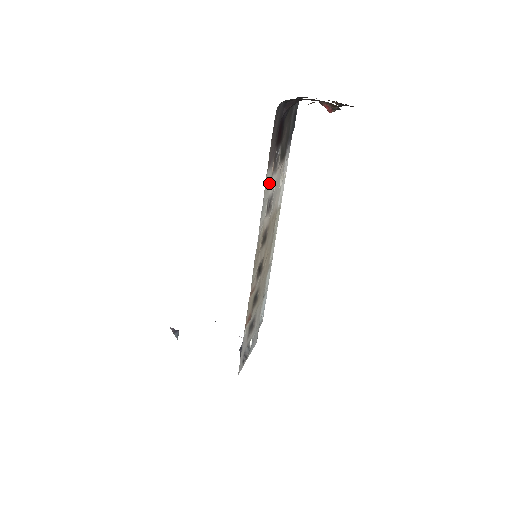
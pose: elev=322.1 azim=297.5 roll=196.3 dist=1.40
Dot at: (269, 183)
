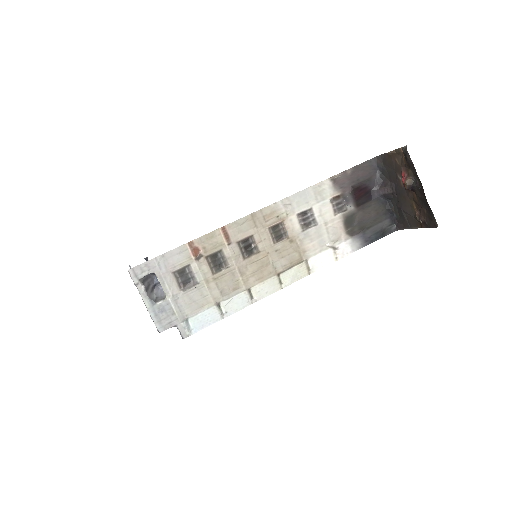
Dot at: (323, 198)
